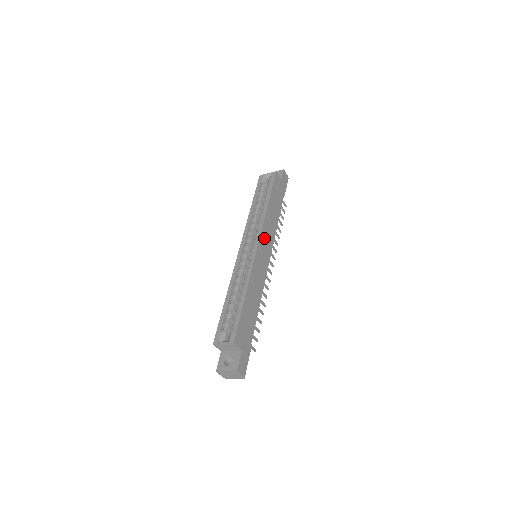
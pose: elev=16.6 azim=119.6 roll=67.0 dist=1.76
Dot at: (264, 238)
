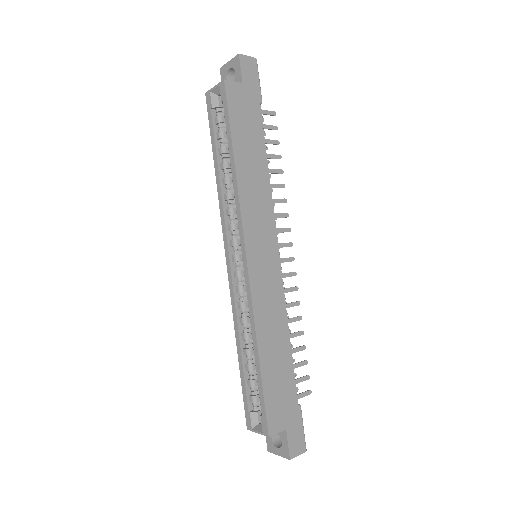
Dot at: (253, 231)
